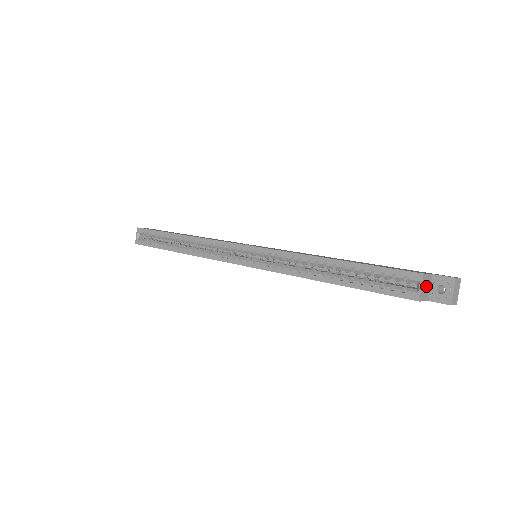
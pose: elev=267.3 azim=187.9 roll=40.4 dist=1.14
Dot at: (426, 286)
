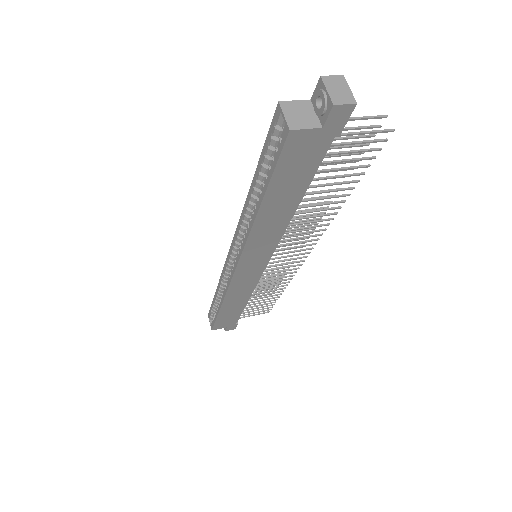
Dot at: (299, 113)
